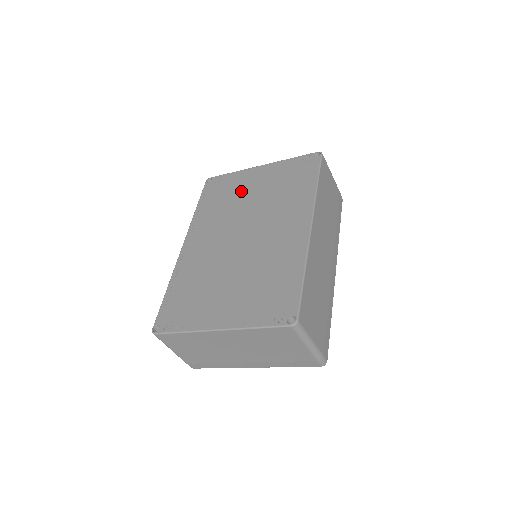
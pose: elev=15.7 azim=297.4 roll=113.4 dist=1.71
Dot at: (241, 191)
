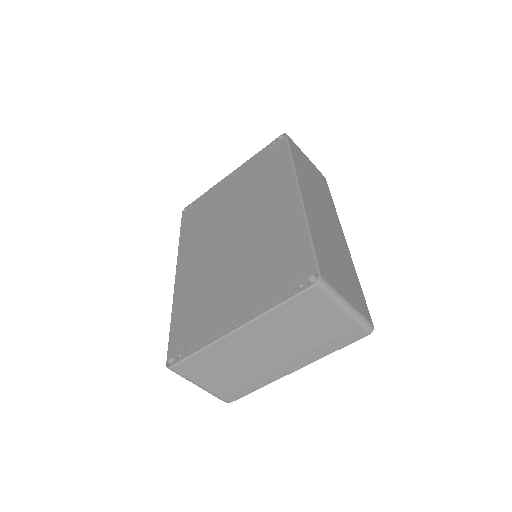
Dot at: (219, 202)
